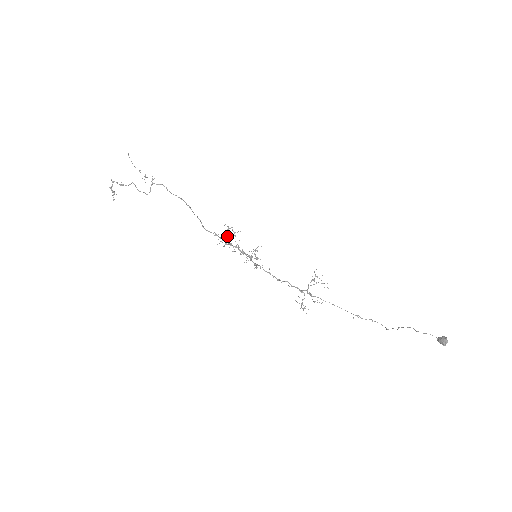
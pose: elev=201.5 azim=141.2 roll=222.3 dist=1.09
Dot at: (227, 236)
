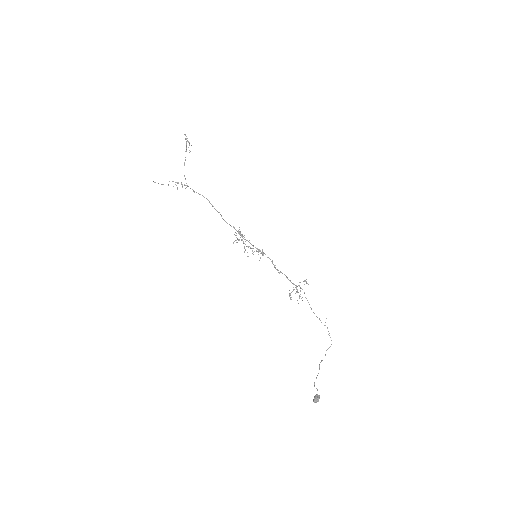
Dot at: (240, 232)
